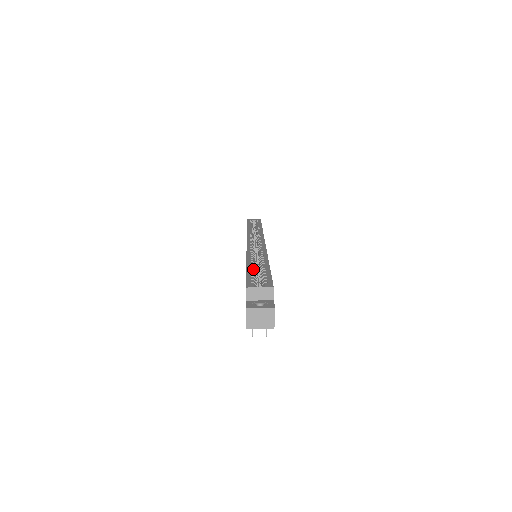
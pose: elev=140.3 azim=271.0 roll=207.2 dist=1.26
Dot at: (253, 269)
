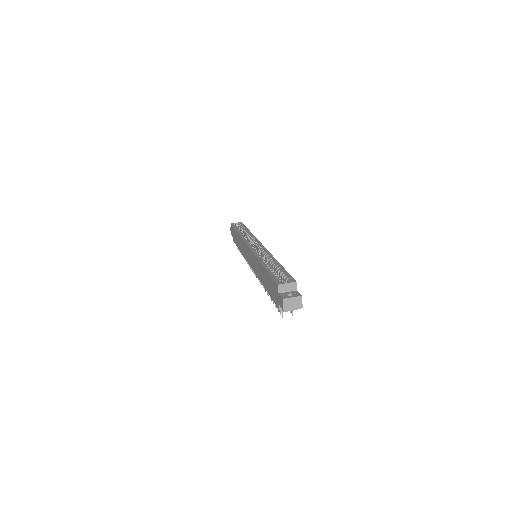
Dot at: occluded
